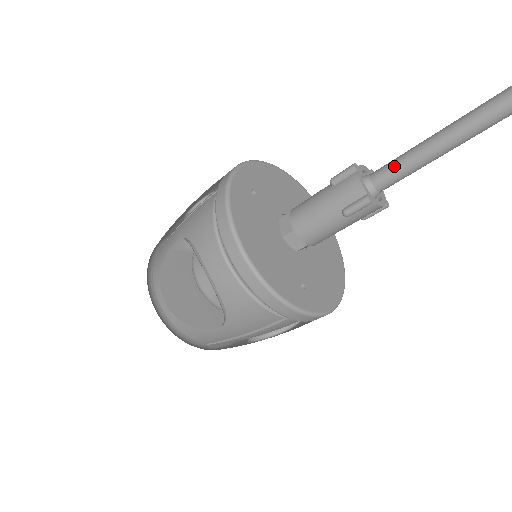
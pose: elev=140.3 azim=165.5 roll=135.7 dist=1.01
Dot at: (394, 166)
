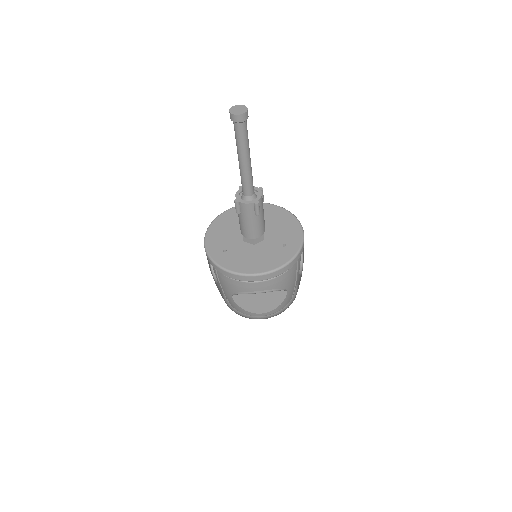
Dot at: (245, 185)
